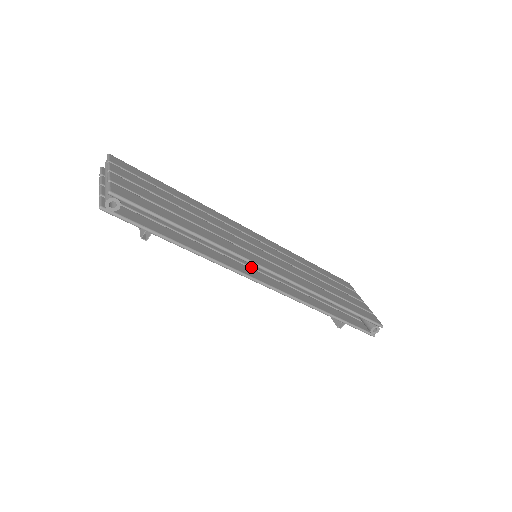
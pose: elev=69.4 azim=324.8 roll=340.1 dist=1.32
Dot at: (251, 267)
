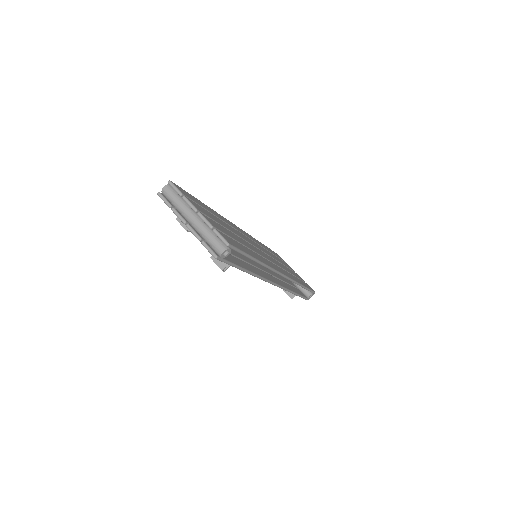
Dot at: (261, 269)
